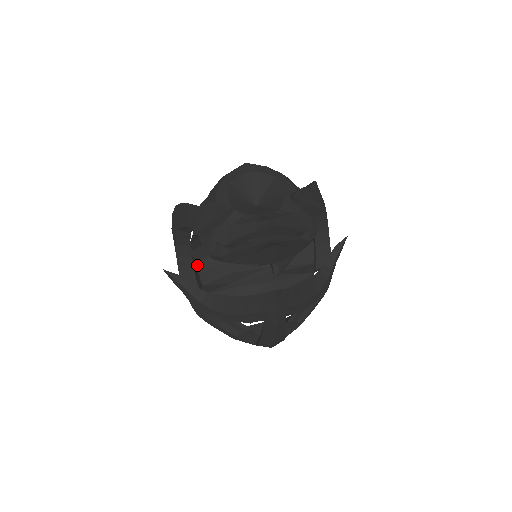
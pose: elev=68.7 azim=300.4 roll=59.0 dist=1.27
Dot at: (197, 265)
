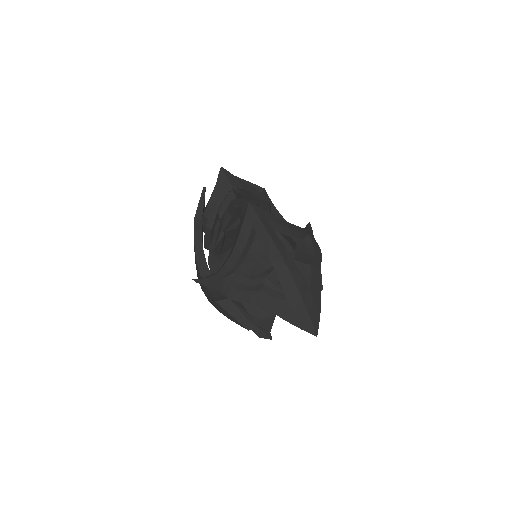
Dot at: occluded
